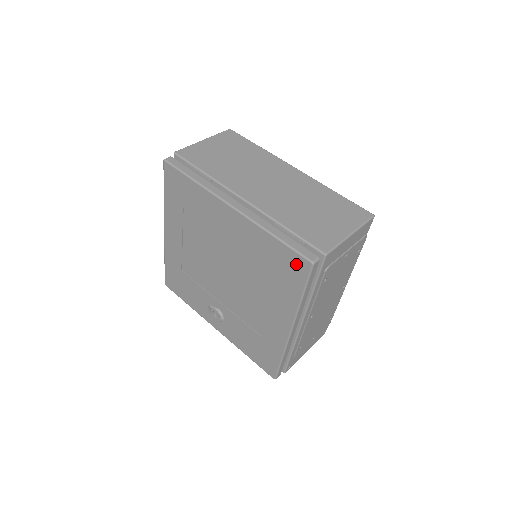
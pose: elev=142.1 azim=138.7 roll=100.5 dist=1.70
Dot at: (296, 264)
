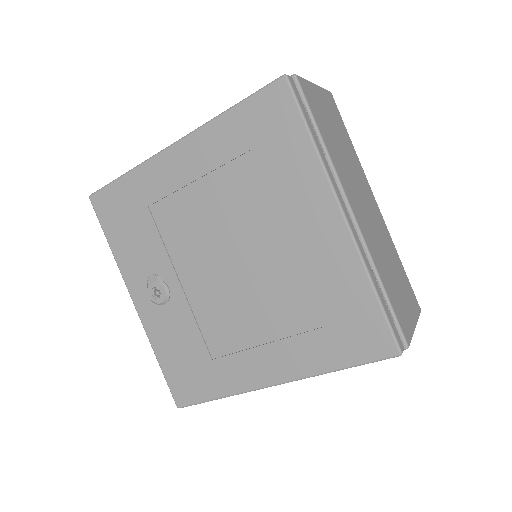
Dot at: (374, 338)
